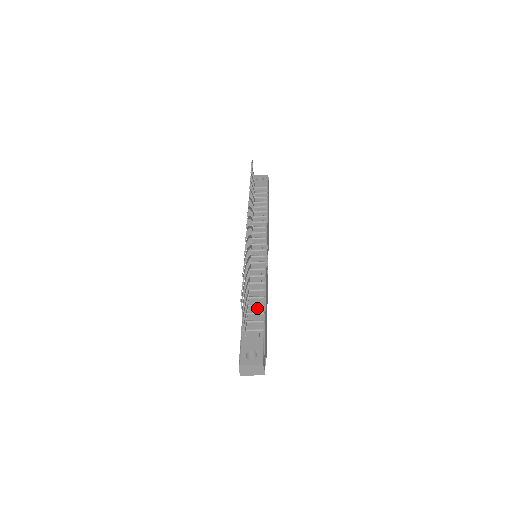
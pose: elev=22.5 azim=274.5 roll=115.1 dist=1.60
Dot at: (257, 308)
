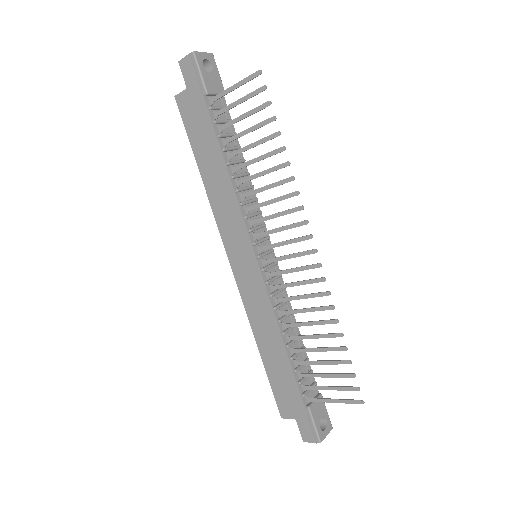
Dot at: (301, 355)
